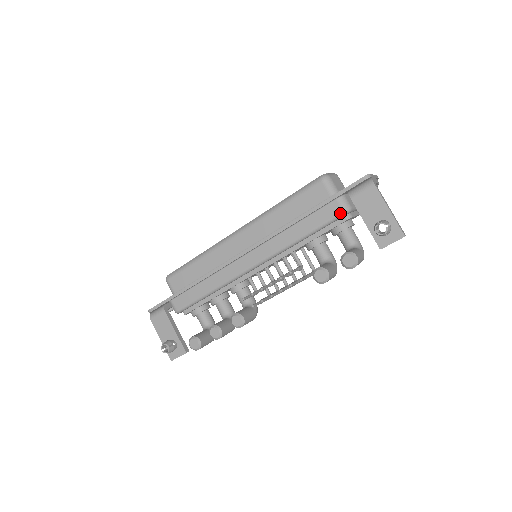
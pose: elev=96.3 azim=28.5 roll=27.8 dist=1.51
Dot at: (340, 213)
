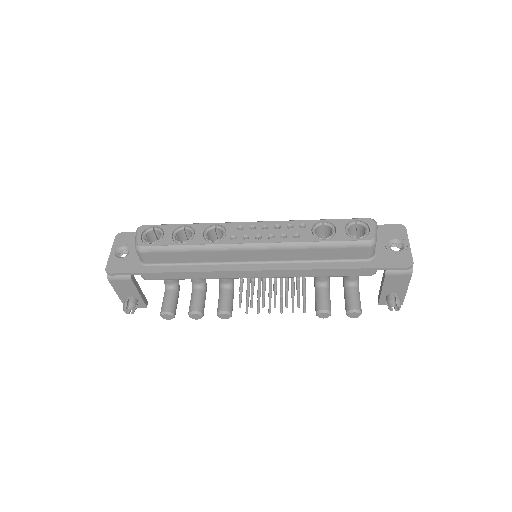
Dot at: occluded
